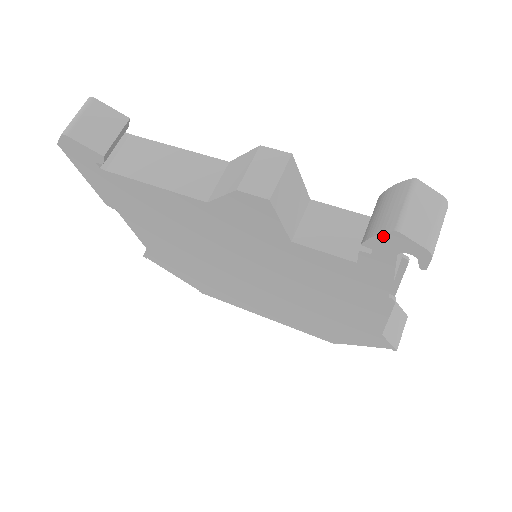
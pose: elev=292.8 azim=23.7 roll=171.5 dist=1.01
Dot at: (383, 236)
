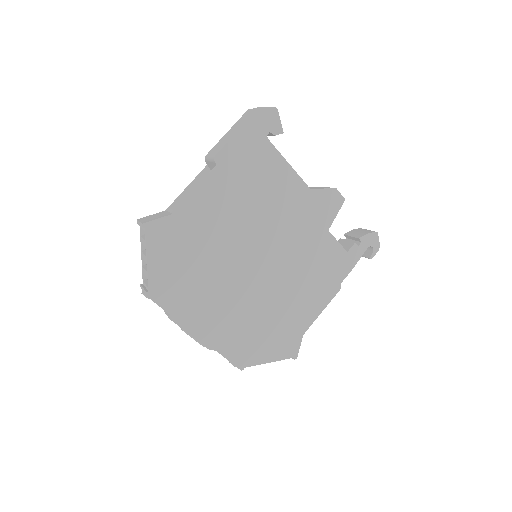
Dot at: (371, 234)
